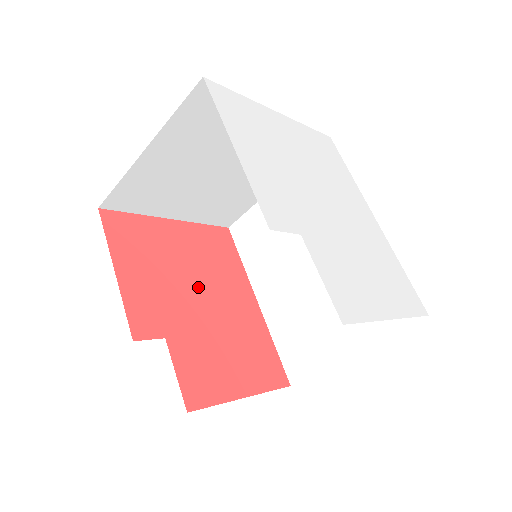
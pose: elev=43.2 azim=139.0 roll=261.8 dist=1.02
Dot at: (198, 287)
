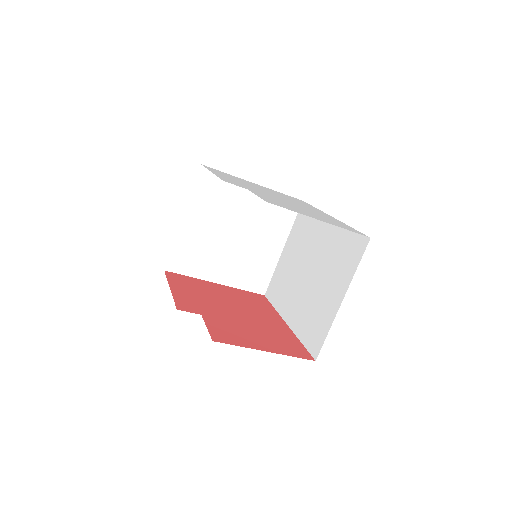
Dot at: (233, 307)
